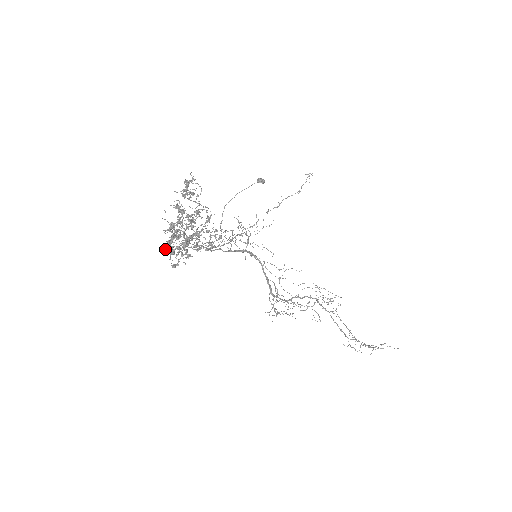
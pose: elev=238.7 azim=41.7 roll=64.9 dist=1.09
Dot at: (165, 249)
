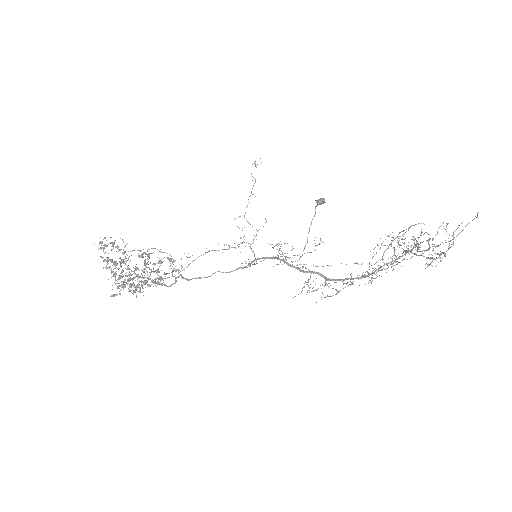
Dot at: occluded
